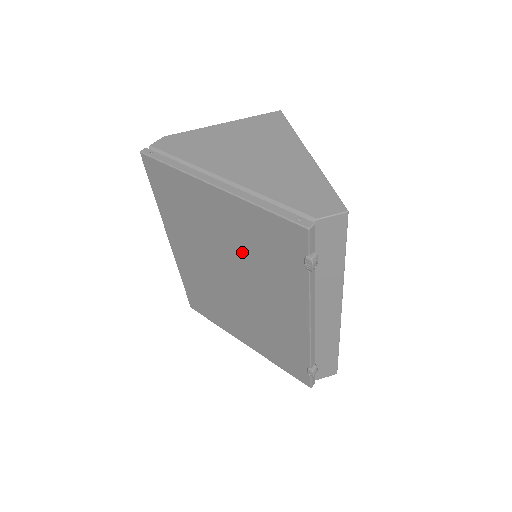
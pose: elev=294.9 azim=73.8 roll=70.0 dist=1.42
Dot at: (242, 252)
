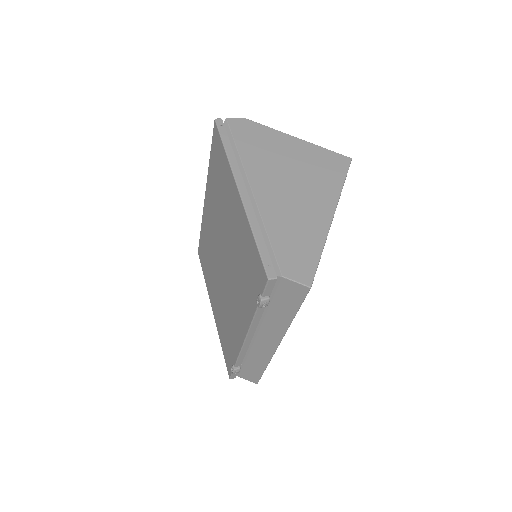
Dot at: (234, 251)
